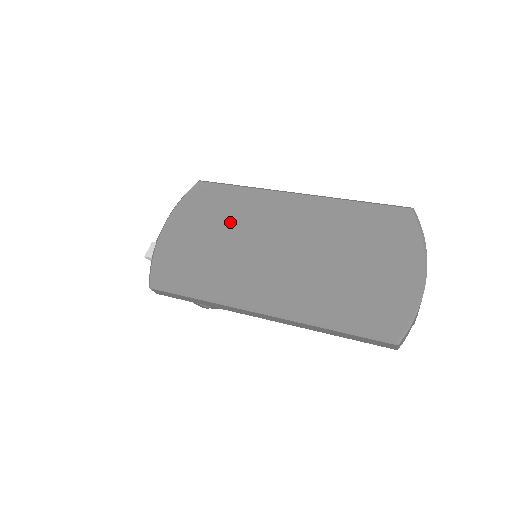
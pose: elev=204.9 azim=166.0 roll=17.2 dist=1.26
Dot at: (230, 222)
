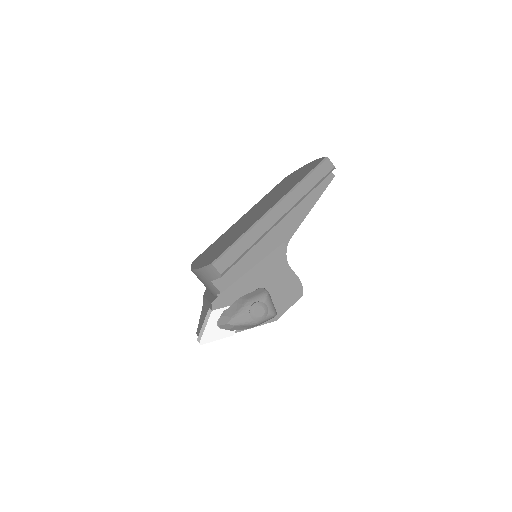
Dot at: (224, 238)
